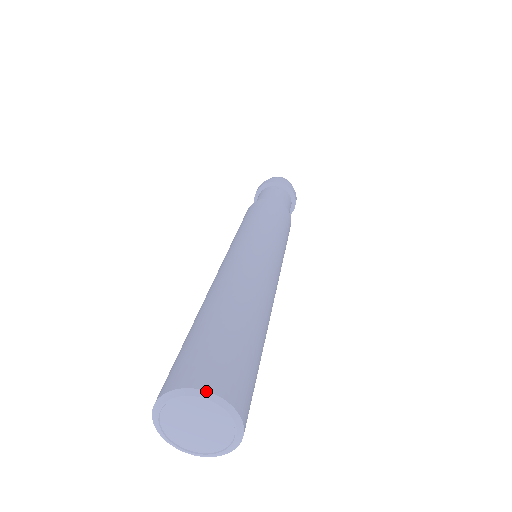
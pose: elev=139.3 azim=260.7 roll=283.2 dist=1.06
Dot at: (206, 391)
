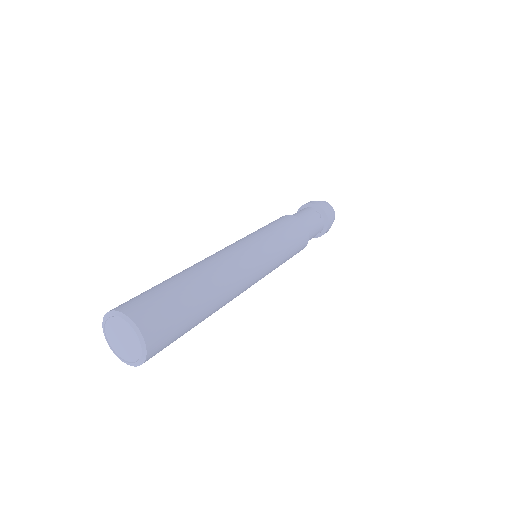
Dot at: (140, 332)
